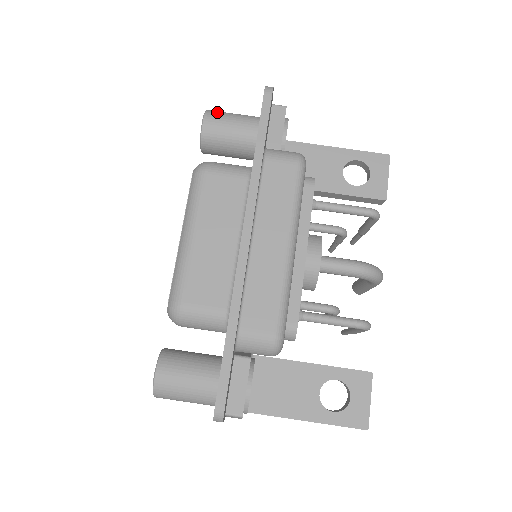
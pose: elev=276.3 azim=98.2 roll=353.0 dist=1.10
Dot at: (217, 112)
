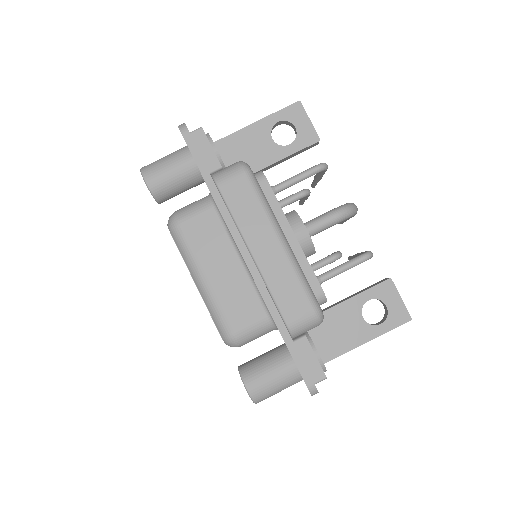
Dot at: (150, 166)
